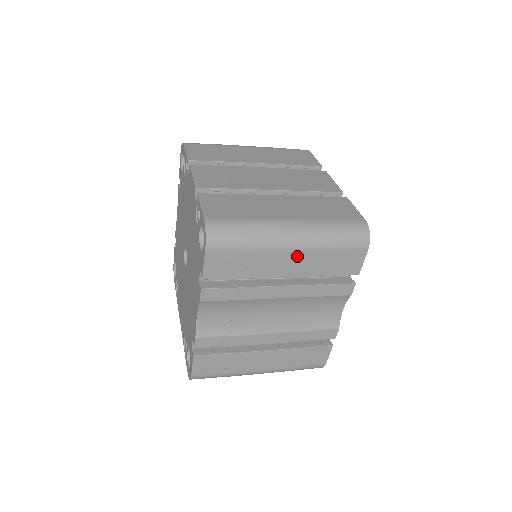
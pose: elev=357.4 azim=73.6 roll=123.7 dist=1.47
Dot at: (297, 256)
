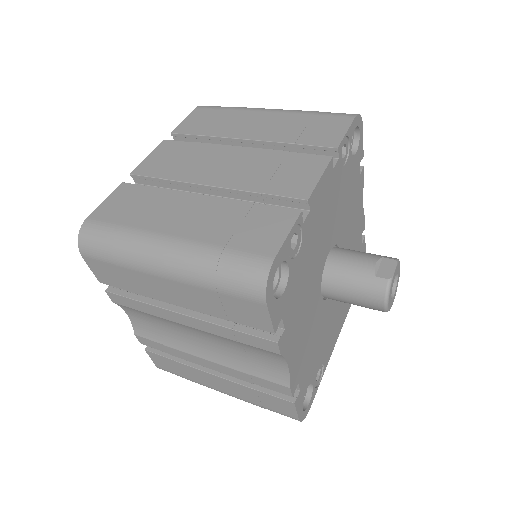
Dot at: (175, 286)
